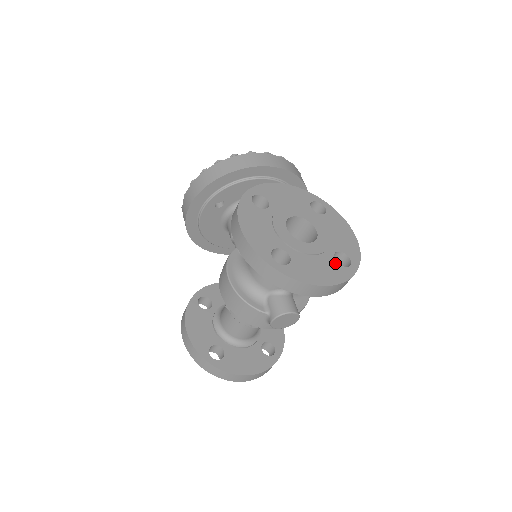
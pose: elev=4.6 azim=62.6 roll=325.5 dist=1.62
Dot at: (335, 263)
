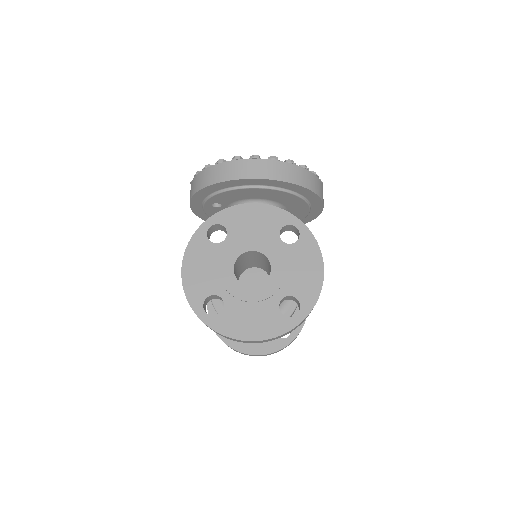
Dot at: (277, 312)
